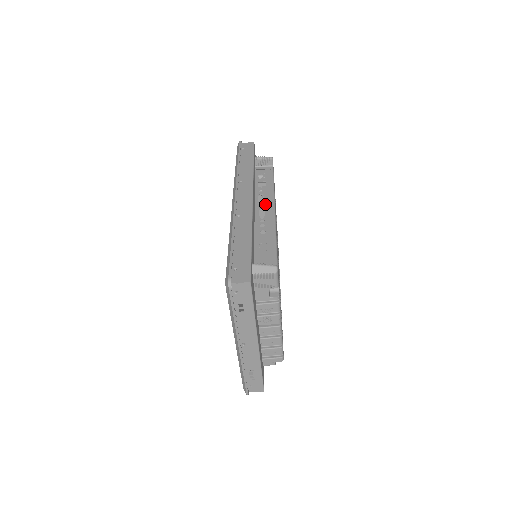
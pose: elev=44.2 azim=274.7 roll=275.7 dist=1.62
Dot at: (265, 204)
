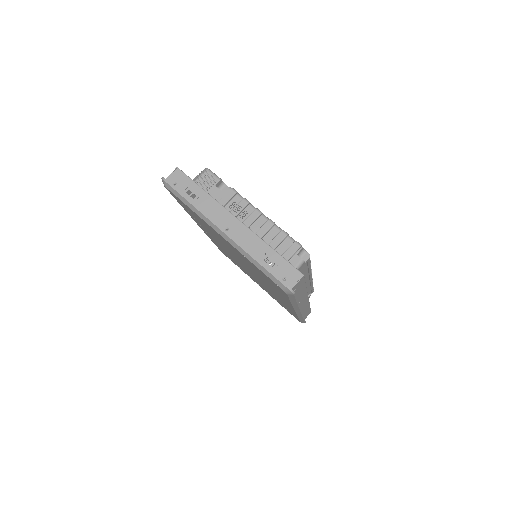
Dot at: occluded
